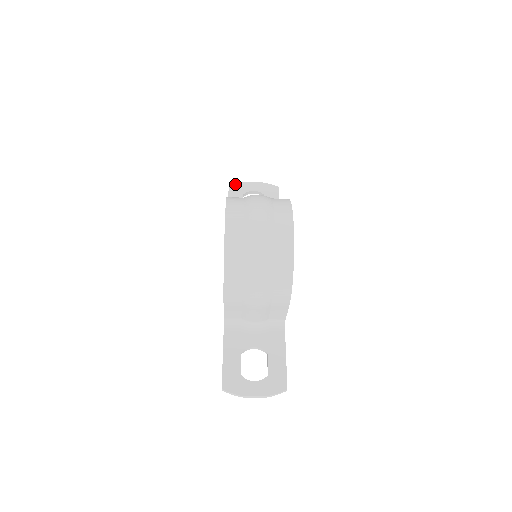
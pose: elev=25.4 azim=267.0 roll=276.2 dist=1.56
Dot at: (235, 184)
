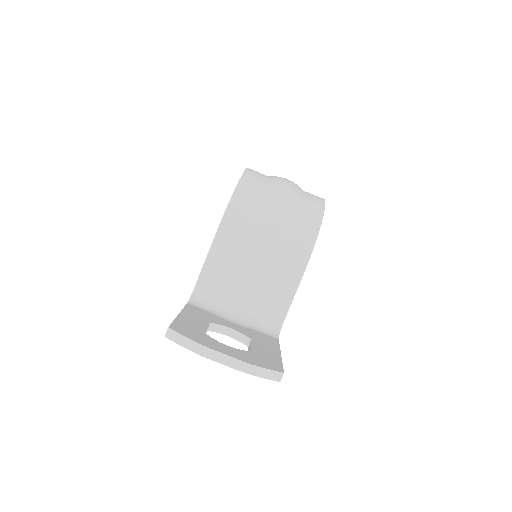
Dot at: occluded
